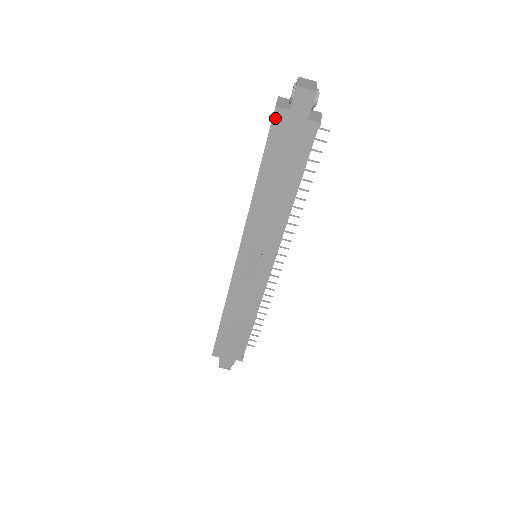
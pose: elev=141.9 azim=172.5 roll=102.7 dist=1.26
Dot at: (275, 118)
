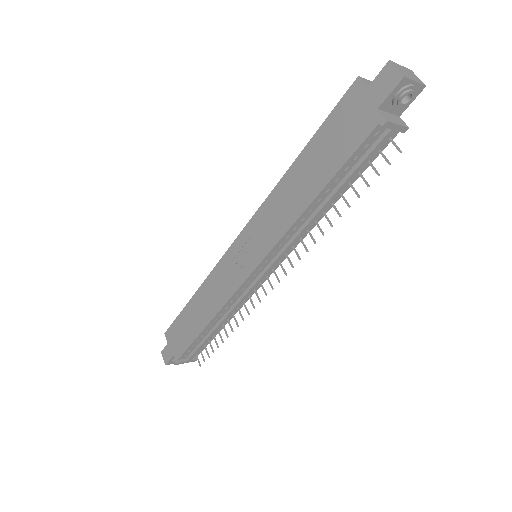
Dot at: (351, 91)
